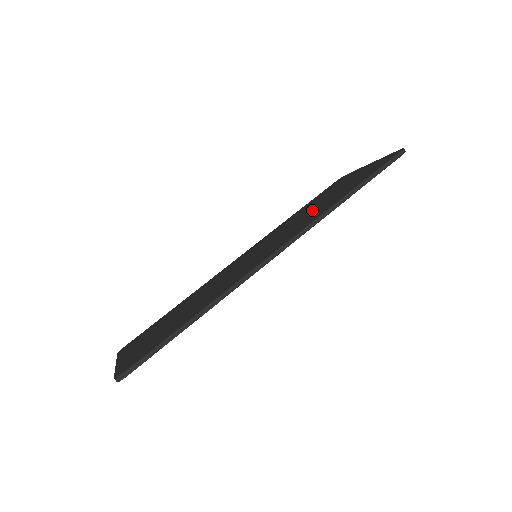
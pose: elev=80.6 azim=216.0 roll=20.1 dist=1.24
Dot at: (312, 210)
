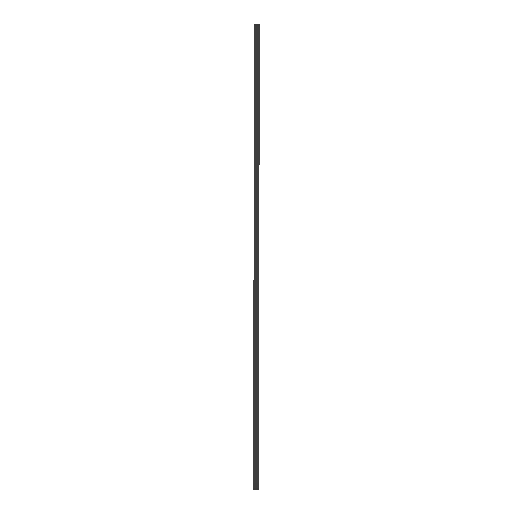
Dot at: occluded
